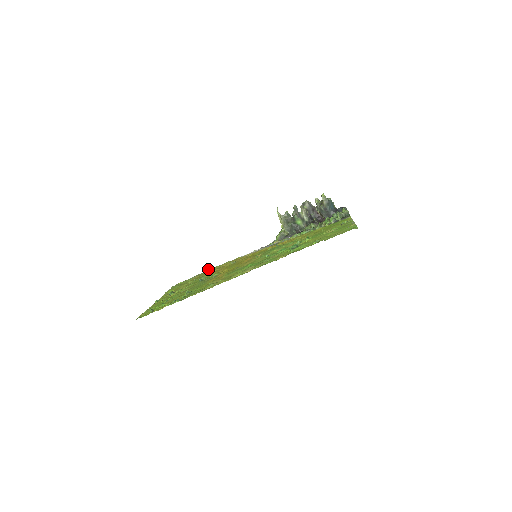
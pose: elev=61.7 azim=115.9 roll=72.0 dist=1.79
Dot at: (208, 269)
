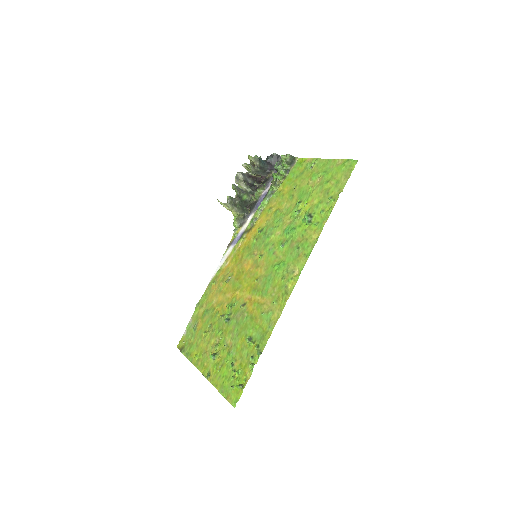
Dot at: (197, 307)
